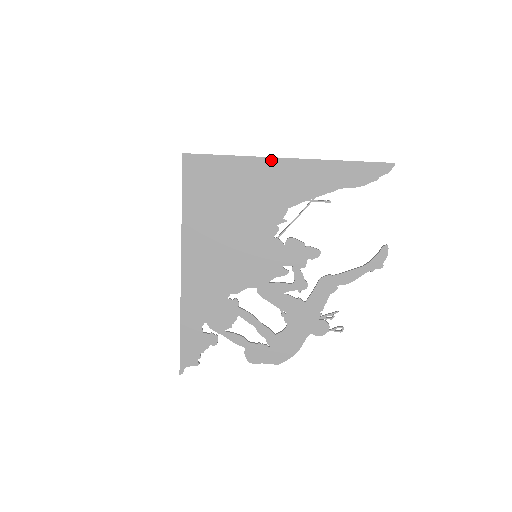
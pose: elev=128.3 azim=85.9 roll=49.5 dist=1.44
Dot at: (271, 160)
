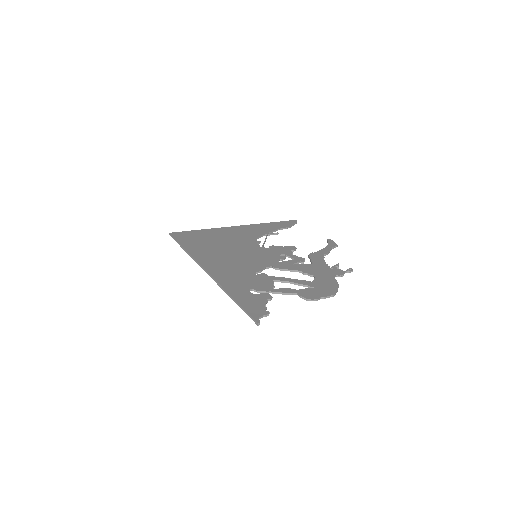
Dot at: (228, 228)
